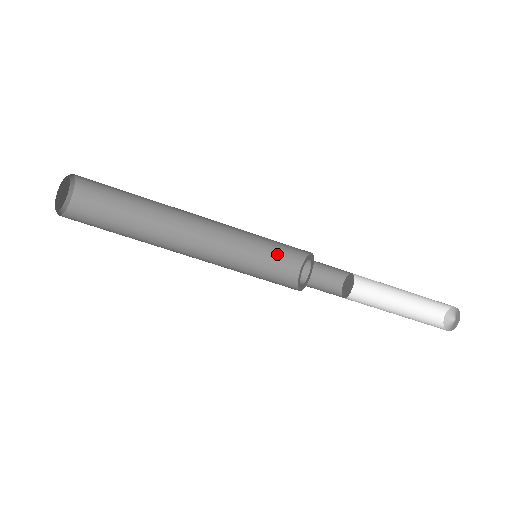
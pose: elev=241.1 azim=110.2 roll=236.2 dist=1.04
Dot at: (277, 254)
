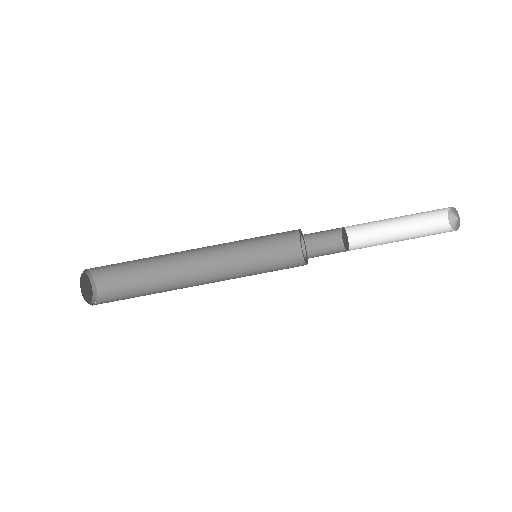
Dot at: (275, 249)
